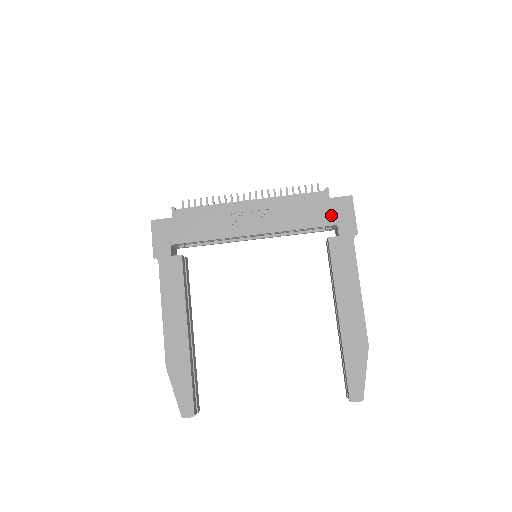
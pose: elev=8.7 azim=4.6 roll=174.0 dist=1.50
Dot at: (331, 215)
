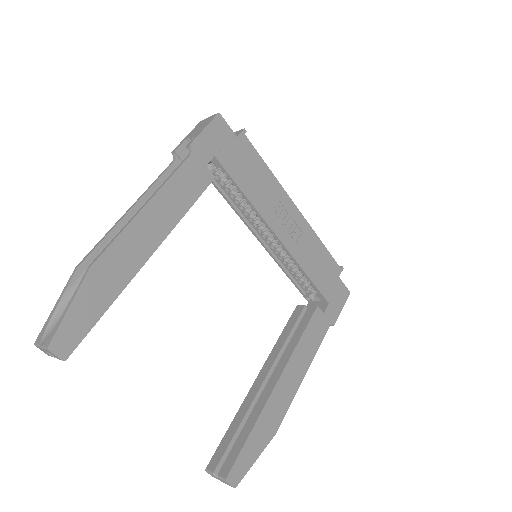
Dot at: (331, 291)
